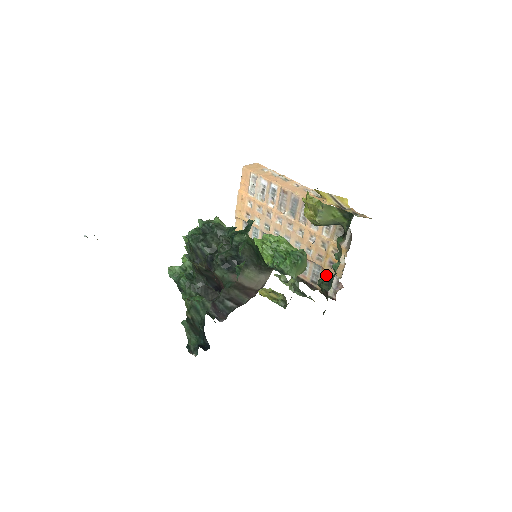
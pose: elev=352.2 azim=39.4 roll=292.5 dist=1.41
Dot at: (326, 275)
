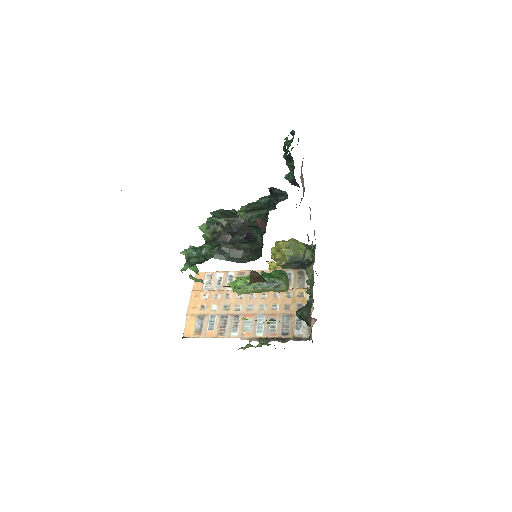
Dot at: (296, 320)
